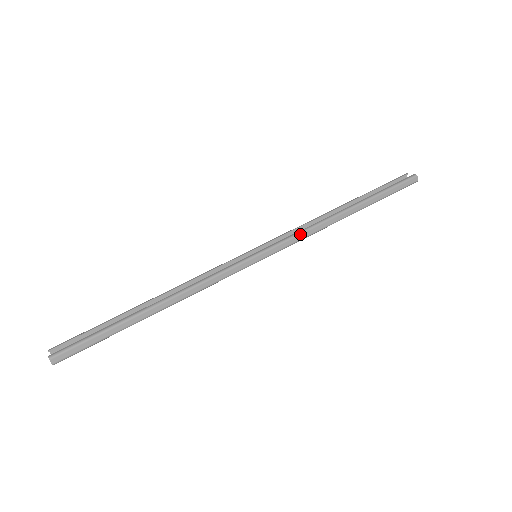
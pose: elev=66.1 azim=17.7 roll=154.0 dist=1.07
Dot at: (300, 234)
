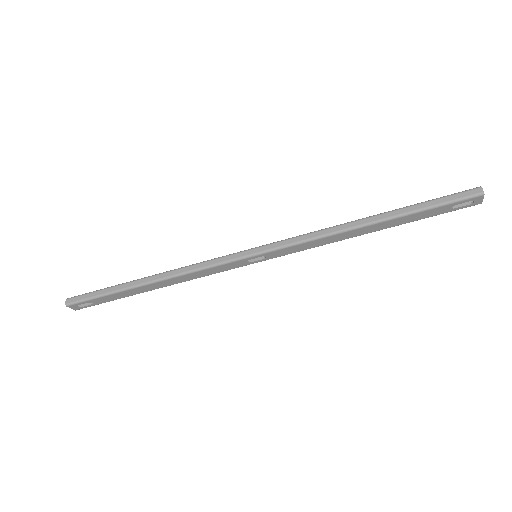
Dot at: (303, 235)
